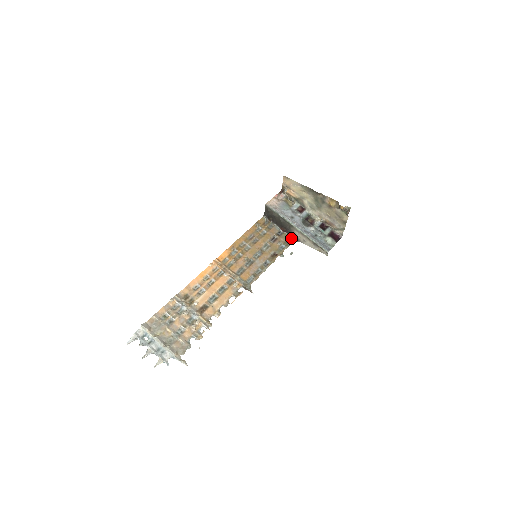
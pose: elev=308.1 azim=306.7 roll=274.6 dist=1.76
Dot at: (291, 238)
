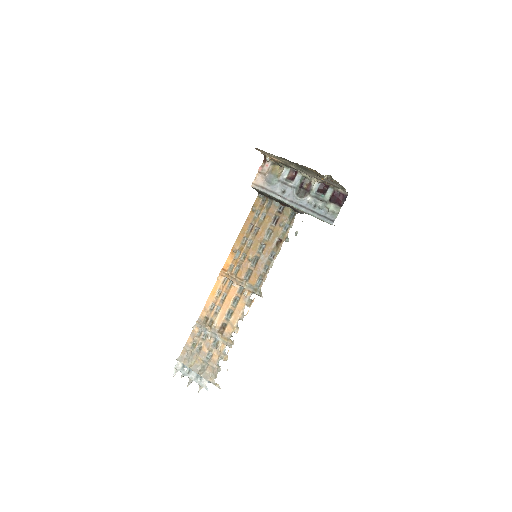
Dot at: (294, 211)
